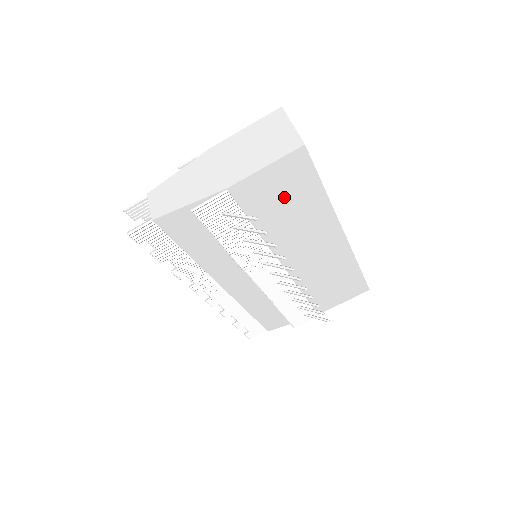
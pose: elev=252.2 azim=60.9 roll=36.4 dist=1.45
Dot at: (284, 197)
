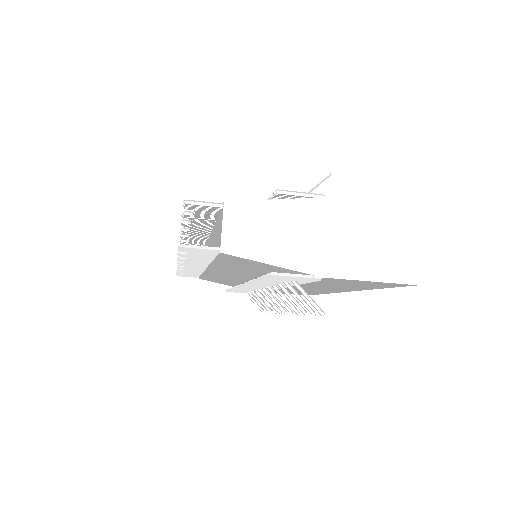
Dot at: (349, 284)
